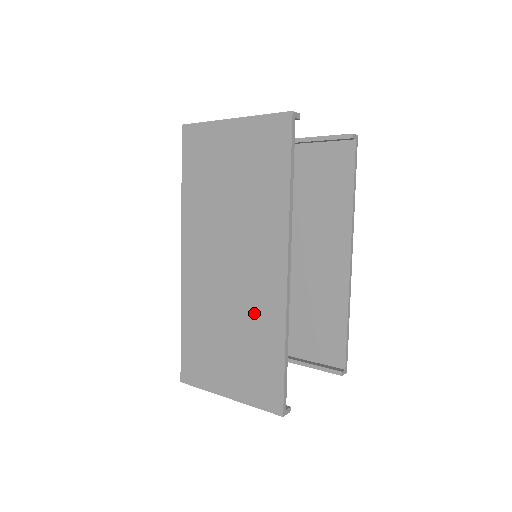
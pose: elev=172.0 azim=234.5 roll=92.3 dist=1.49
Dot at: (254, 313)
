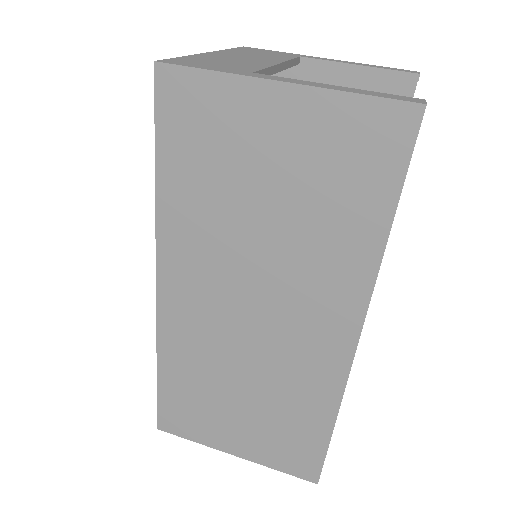
Dot at: (289, 381)
